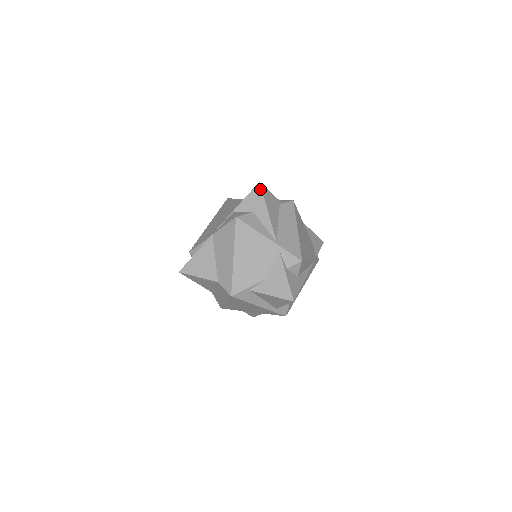
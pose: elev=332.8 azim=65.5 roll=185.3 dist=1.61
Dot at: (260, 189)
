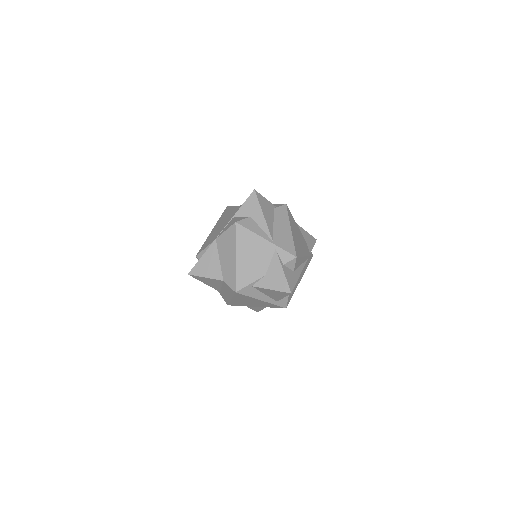
Dot at: (255, 196)
